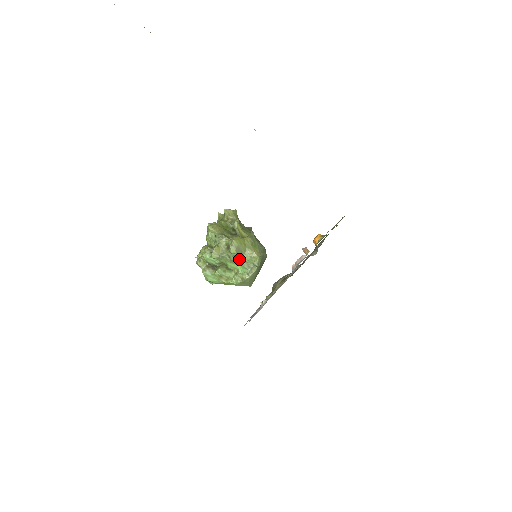
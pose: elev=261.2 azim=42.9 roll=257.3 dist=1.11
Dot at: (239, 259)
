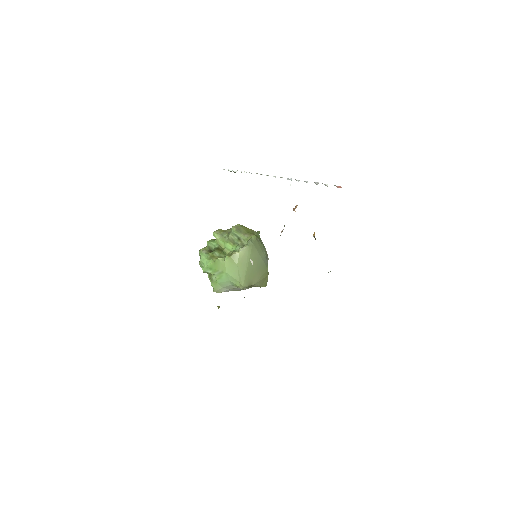
Dot at: (236, 239)
